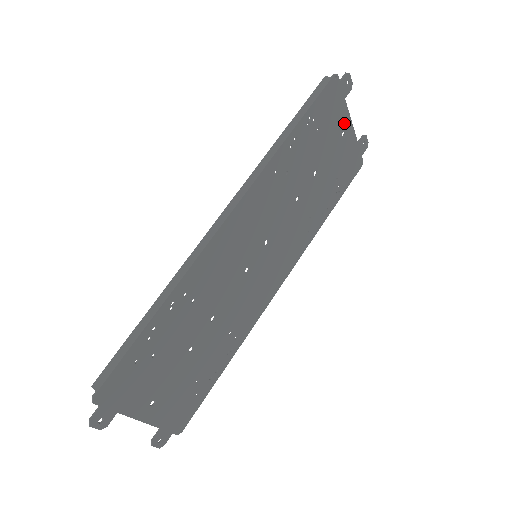
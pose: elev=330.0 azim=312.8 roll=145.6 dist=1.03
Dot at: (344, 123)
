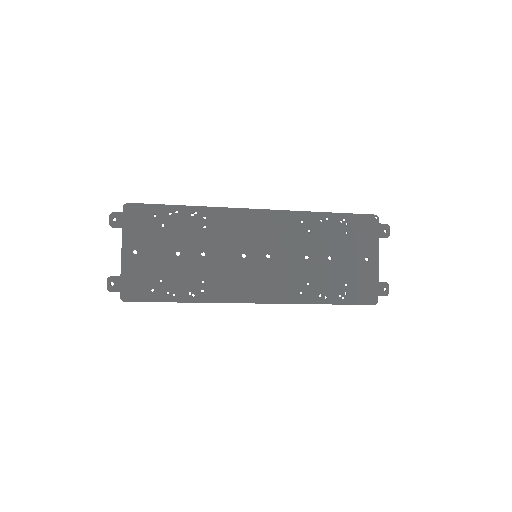
Dot at: (371, 253)
